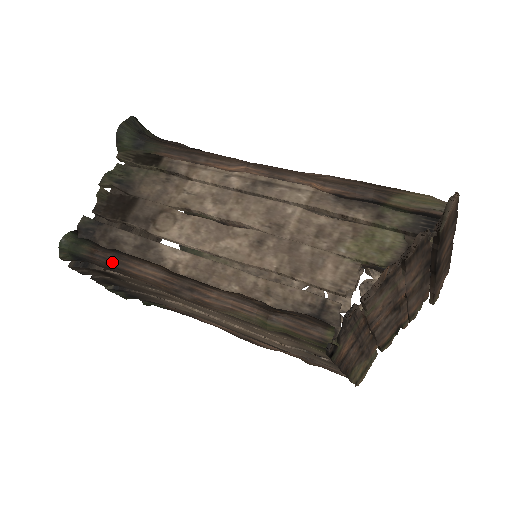
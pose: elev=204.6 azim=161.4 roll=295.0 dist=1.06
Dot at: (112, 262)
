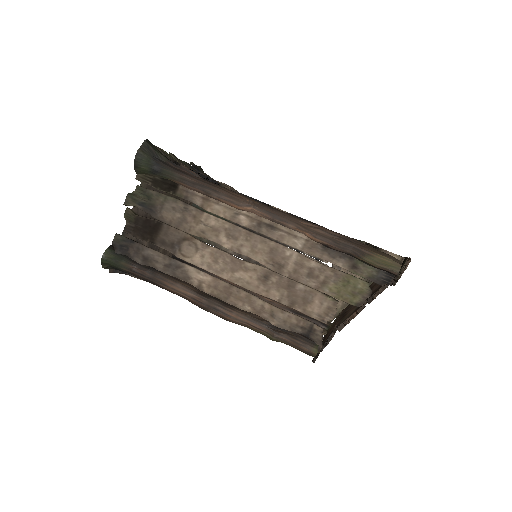
Dot at: (149, 279)
